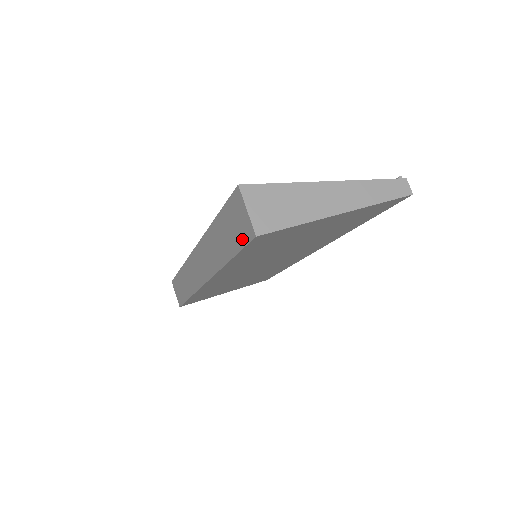
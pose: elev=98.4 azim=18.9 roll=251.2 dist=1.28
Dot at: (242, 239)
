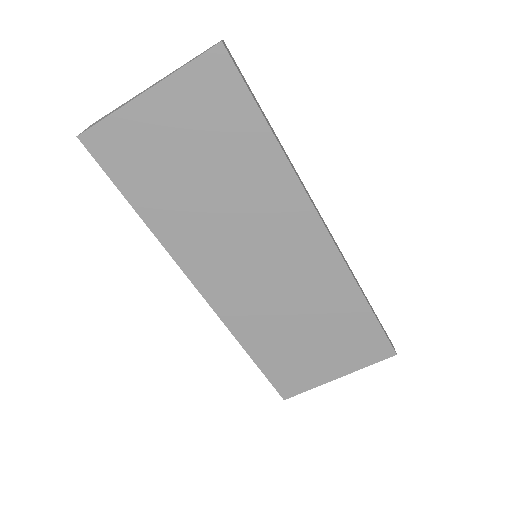
Dot at: (100, 162)
